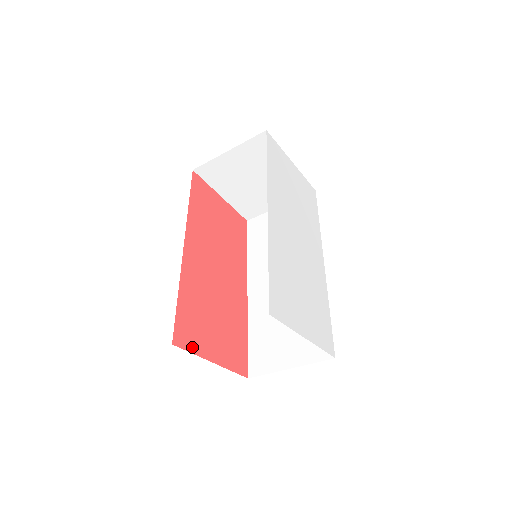
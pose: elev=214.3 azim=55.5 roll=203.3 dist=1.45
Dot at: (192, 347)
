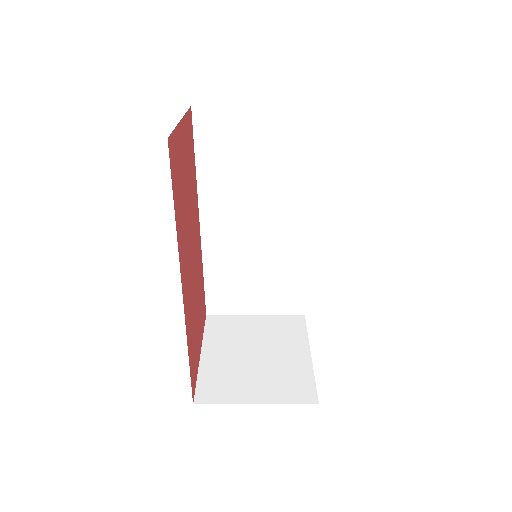
Dot at: (196, 375)
